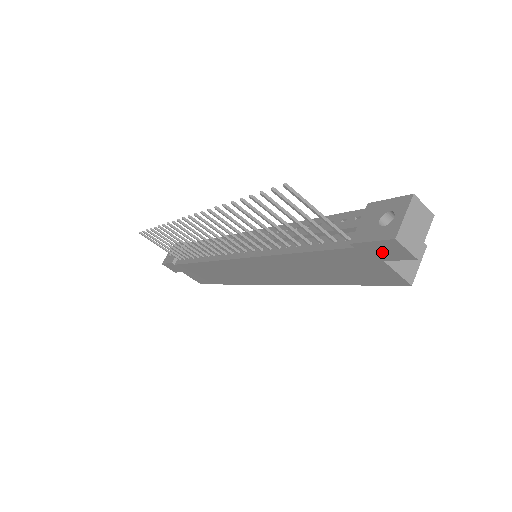
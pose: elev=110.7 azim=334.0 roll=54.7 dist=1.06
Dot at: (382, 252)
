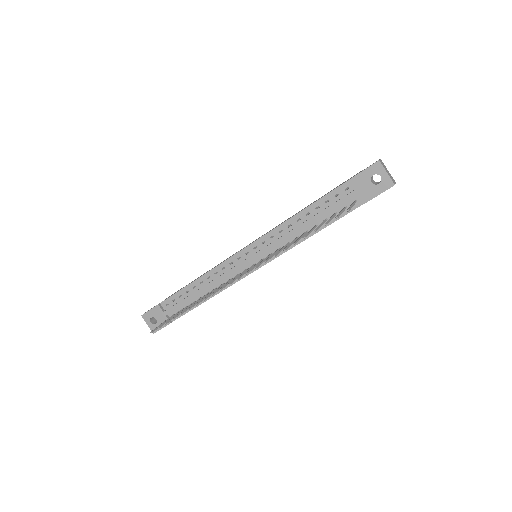
Dot at: occluded
